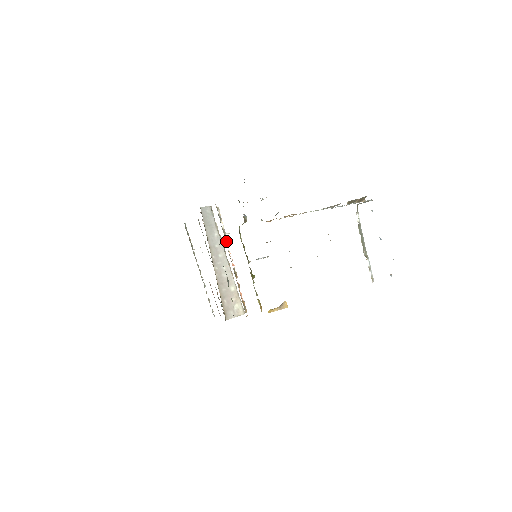
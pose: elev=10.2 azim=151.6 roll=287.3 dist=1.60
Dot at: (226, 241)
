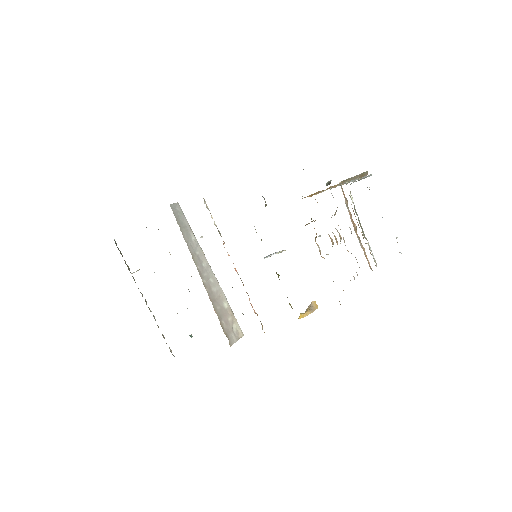
Dot at: occluded
